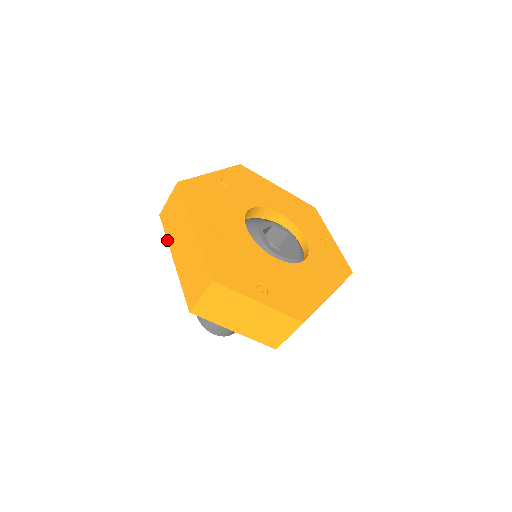
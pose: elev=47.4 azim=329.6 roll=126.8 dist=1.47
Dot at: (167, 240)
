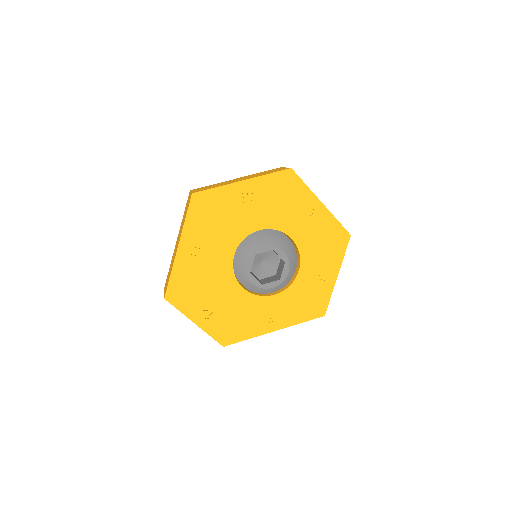
Dot at: (182, 219)
